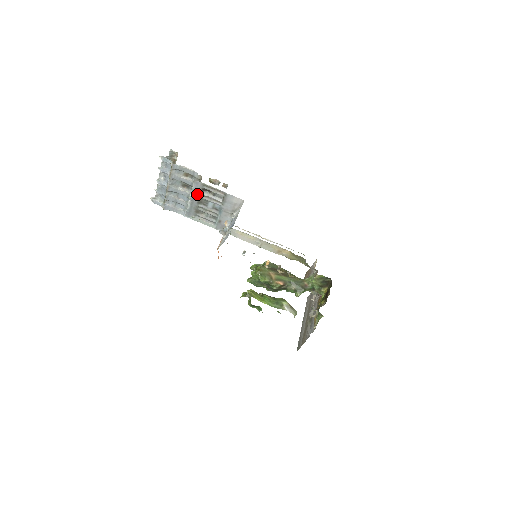
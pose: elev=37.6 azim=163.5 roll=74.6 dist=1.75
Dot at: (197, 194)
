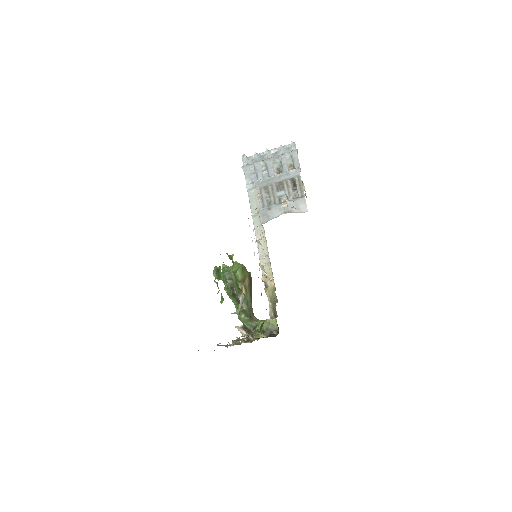
Dot at: (285, 178)
